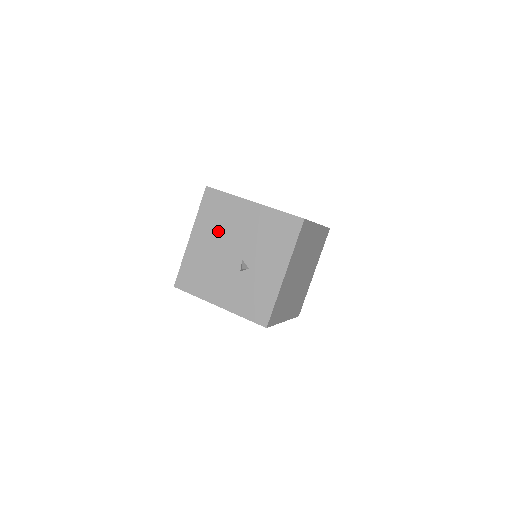
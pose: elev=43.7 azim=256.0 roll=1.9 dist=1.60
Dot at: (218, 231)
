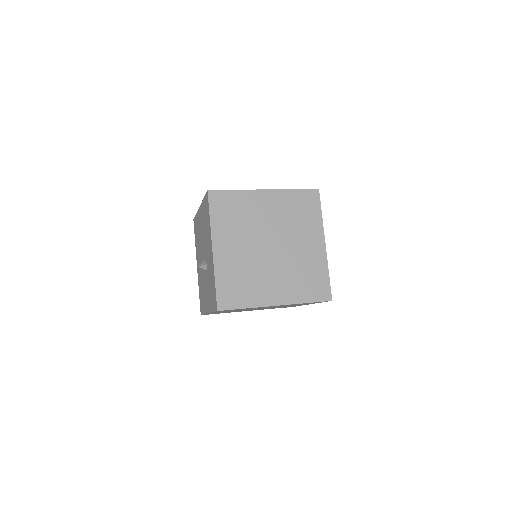
Dot at: (199, 248)
